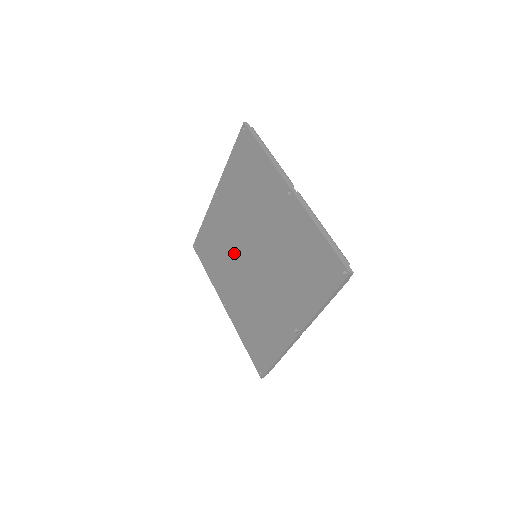
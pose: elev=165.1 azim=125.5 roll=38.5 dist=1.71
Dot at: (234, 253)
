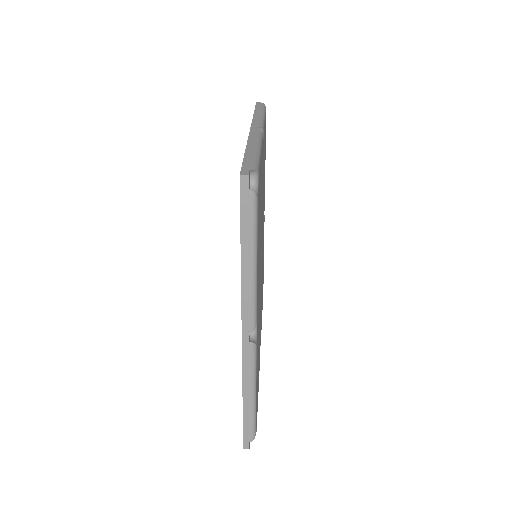
Dot at: occluded
